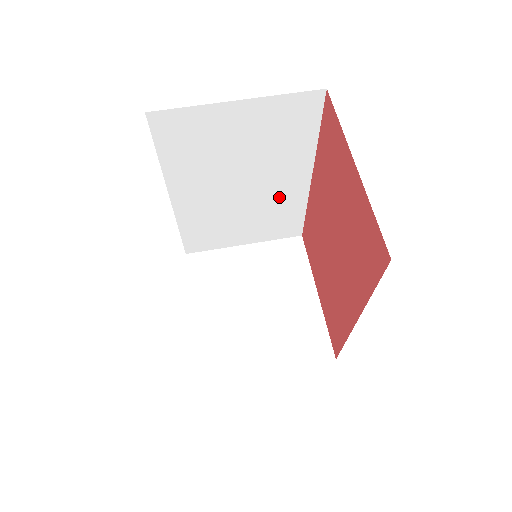
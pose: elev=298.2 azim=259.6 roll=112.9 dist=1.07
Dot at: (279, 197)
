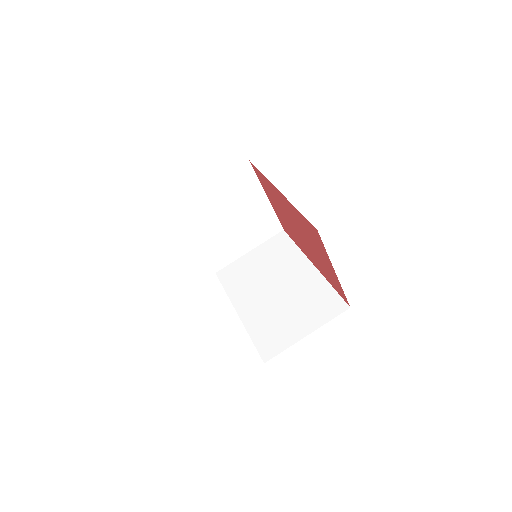
Dot at: occluded
